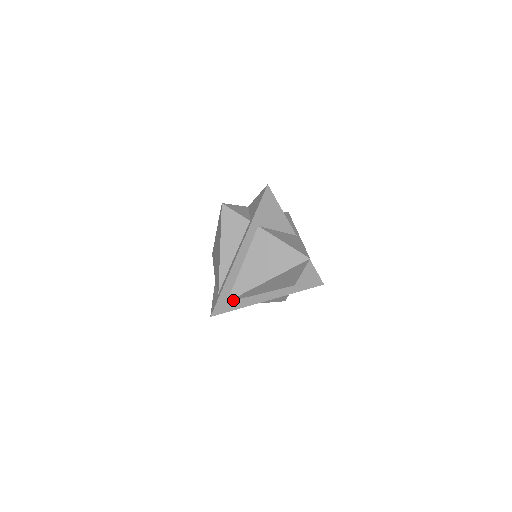
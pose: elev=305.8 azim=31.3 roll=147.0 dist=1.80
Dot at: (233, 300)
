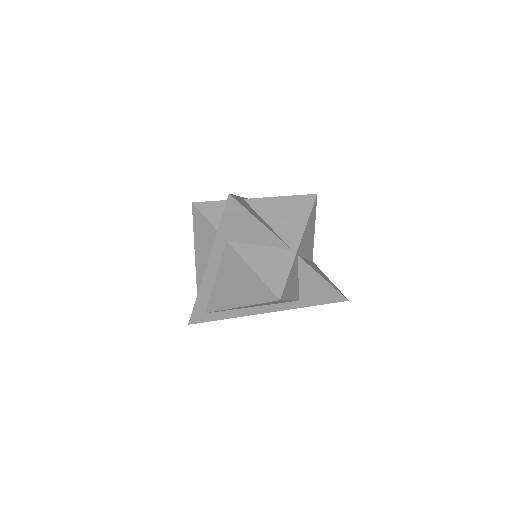
Dot at: (213, 312)
